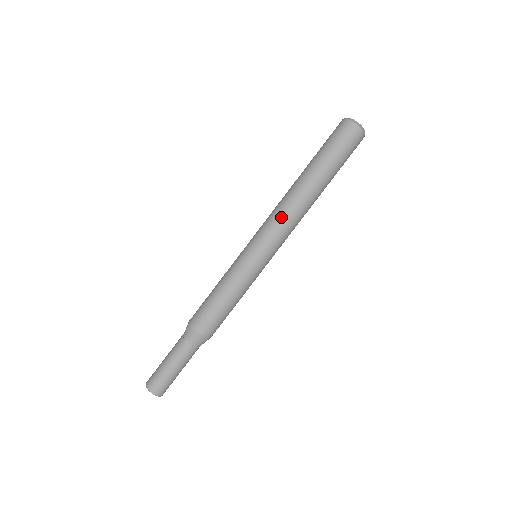
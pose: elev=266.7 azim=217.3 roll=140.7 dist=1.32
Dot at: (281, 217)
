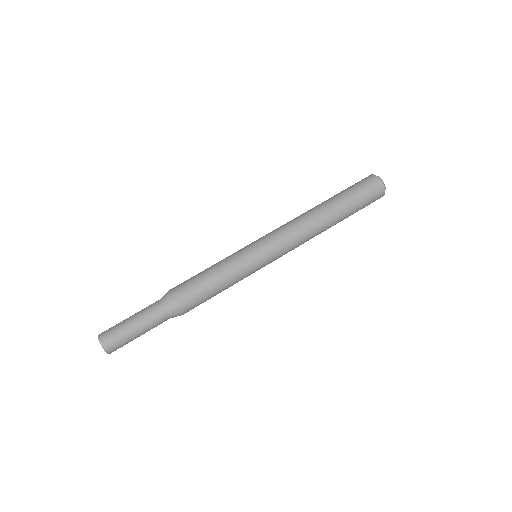
Dot at: (286, 223)
